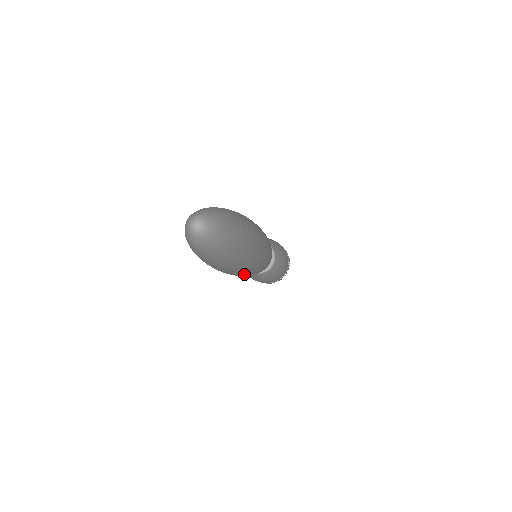
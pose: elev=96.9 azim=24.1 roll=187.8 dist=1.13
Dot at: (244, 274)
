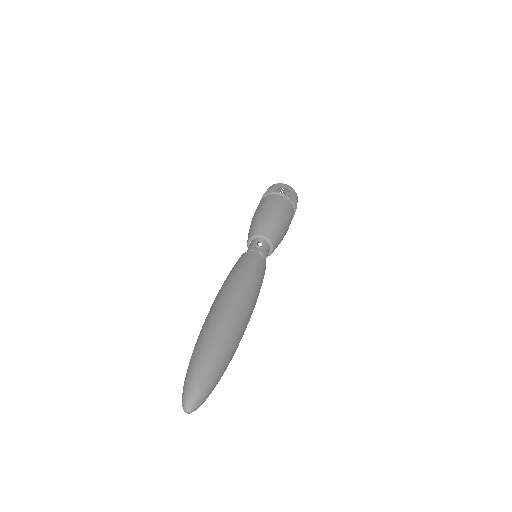
Dot at: occluded
